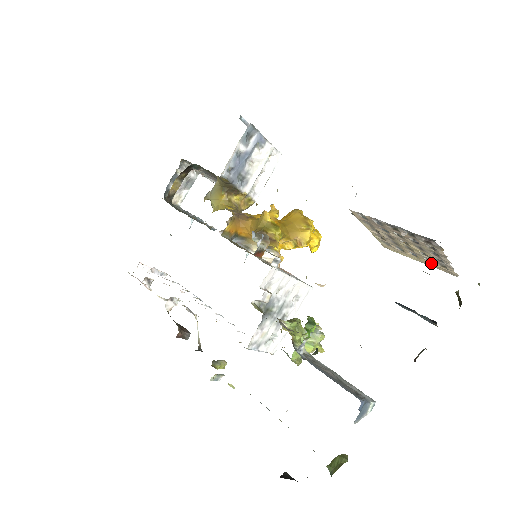
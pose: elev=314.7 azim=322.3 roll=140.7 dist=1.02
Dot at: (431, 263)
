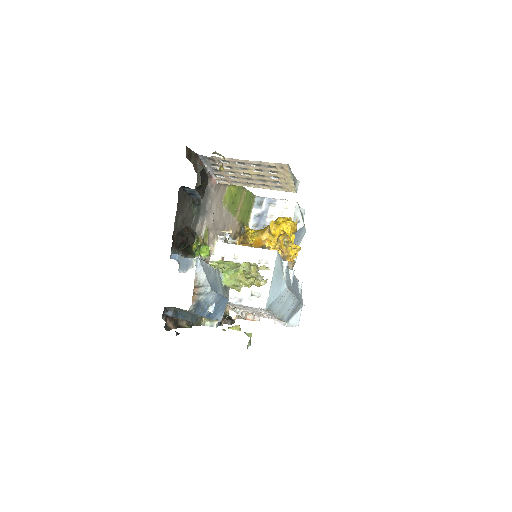
Dot at: (279, 173)
